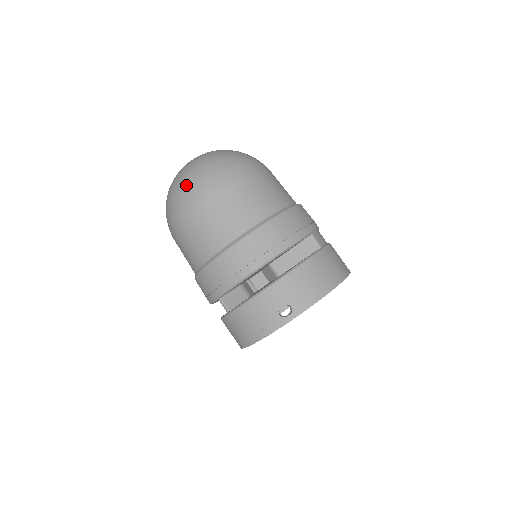
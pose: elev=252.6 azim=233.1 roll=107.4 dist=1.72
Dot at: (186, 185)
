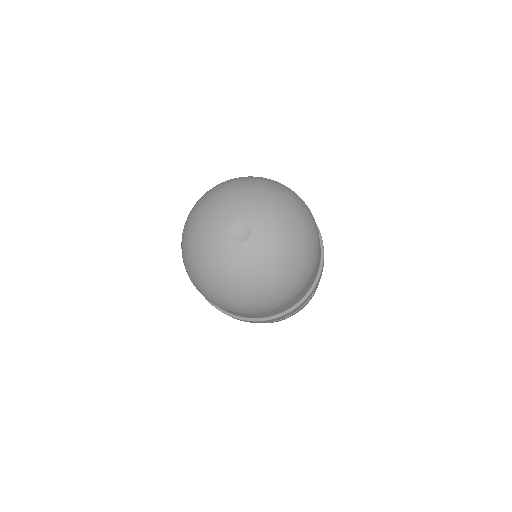
Dot at: (238, 303)
